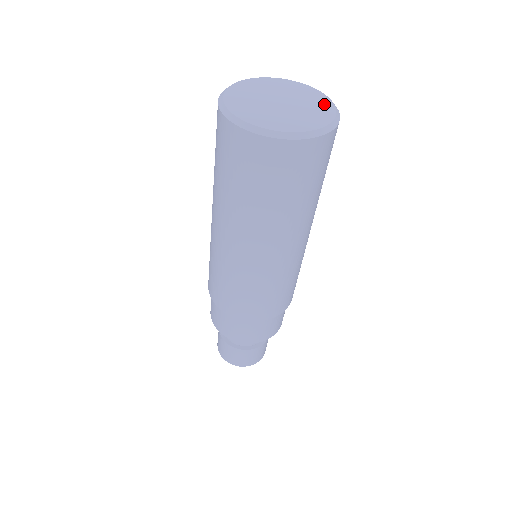
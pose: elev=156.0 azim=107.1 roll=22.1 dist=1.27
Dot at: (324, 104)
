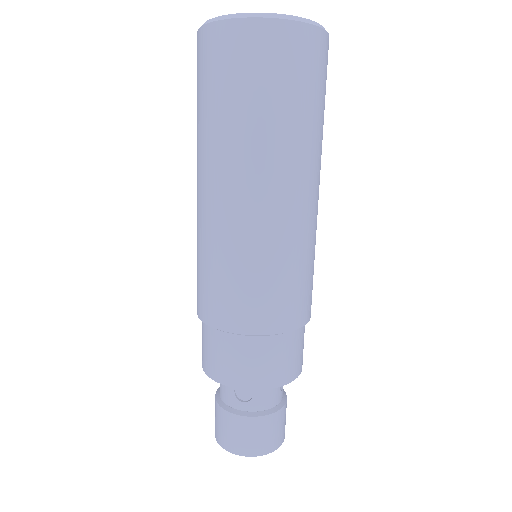
Dot at: occluded
